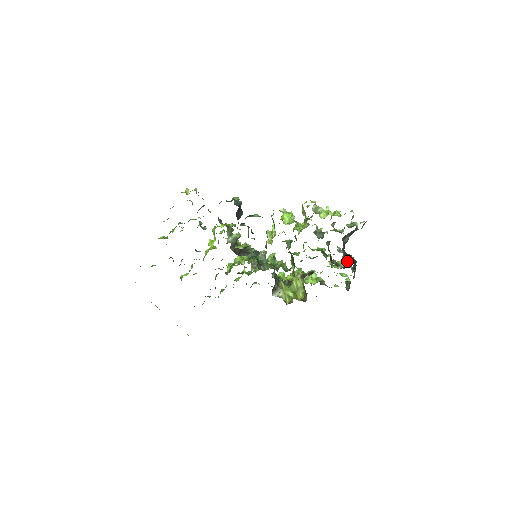
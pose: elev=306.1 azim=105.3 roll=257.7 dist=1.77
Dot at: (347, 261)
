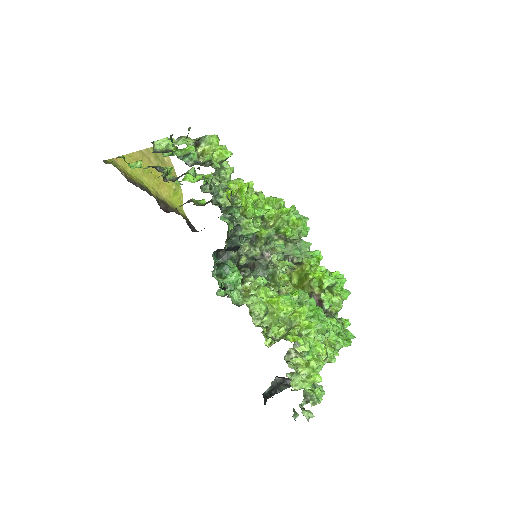
Dot at: (277, 383)
